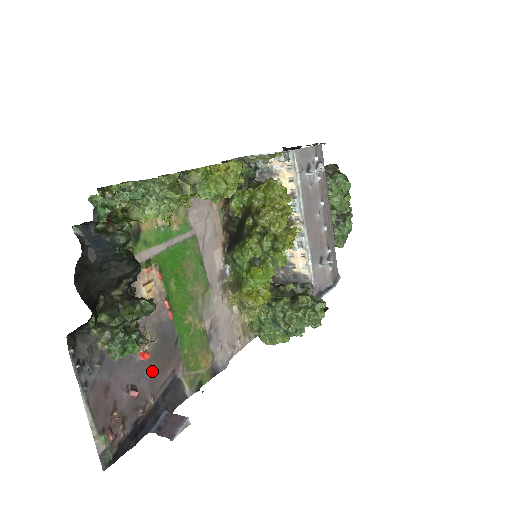
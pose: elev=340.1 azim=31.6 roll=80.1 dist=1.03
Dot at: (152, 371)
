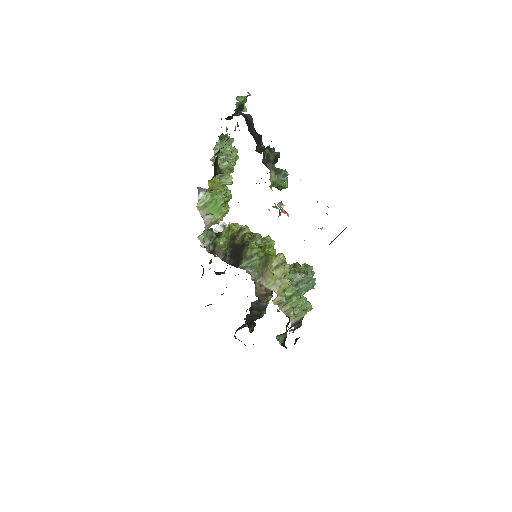
Dot at: occluded
